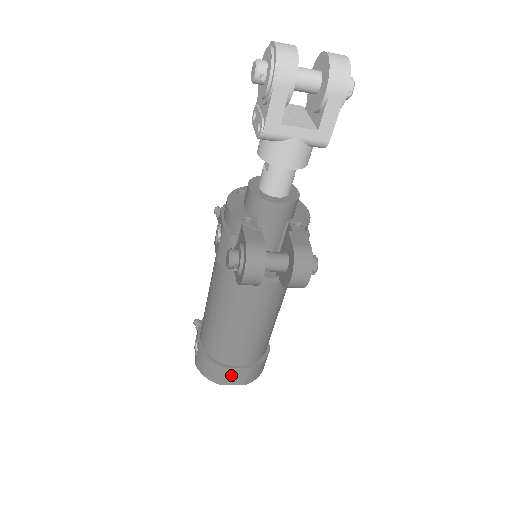
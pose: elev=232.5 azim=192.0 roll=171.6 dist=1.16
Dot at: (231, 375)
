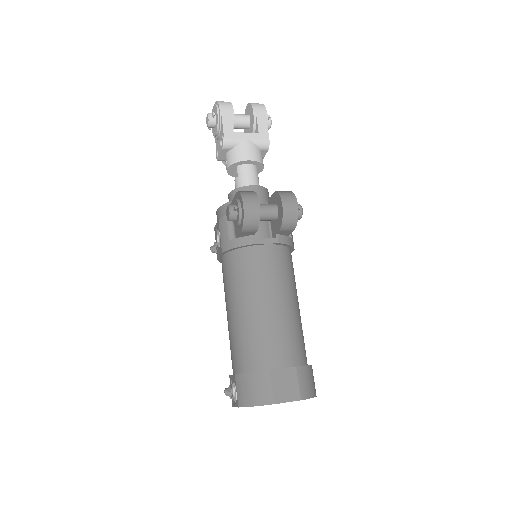
Dot at: (279, 383)
